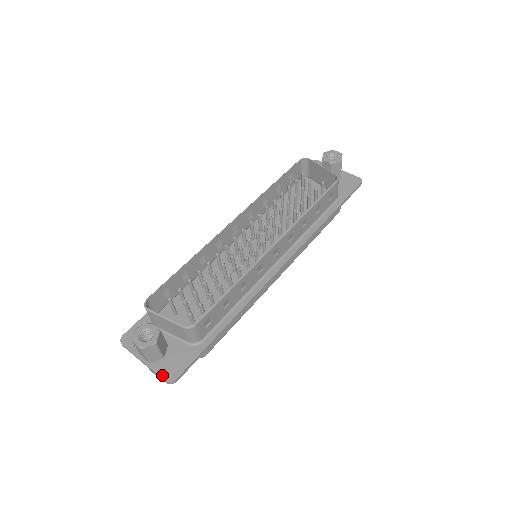
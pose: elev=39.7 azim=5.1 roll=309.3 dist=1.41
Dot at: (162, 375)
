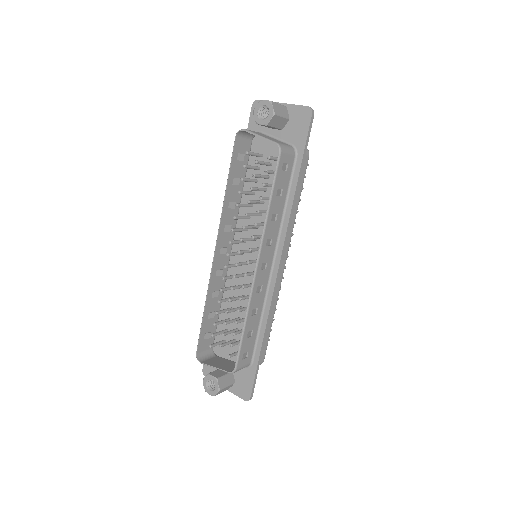
Dot at: (240, 397)
